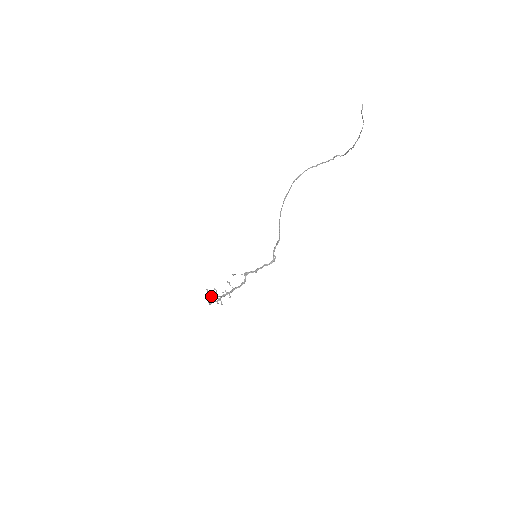
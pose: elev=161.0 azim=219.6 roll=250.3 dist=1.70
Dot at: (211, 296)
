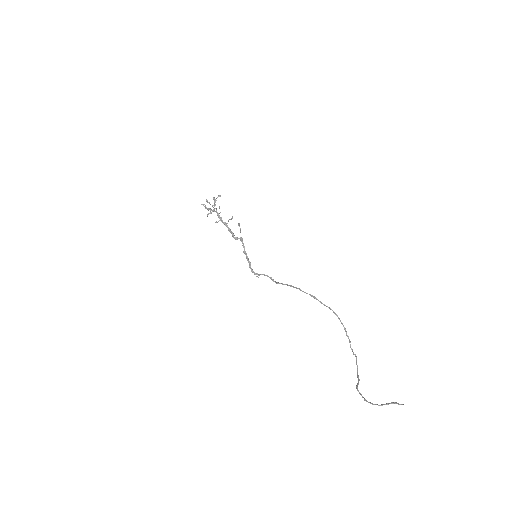
Dot at: (215, 200)
